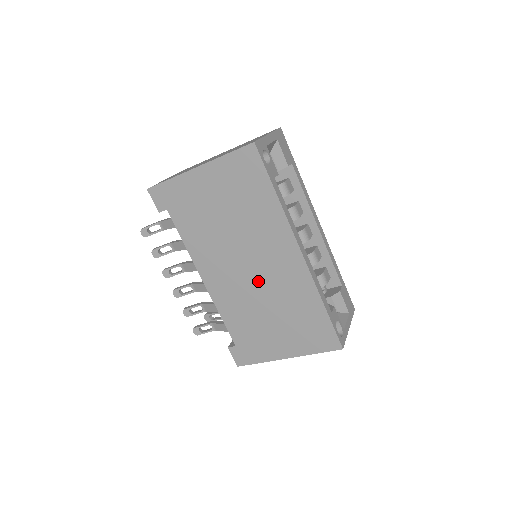
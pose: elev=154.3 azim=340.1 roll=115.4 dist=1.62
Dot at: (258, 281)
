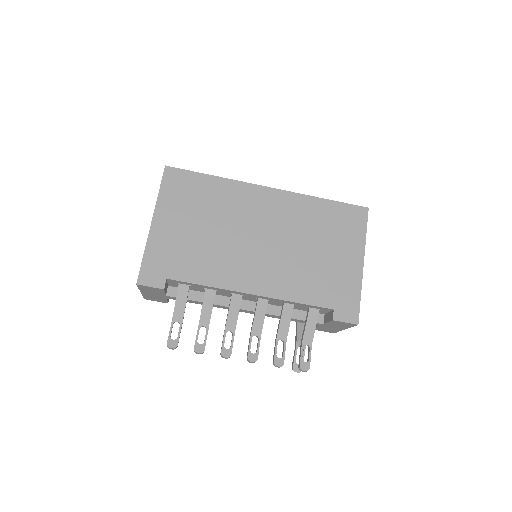
Dot at: (276, 239)
